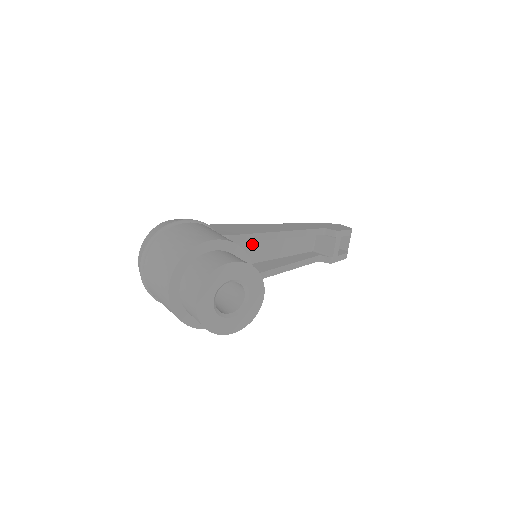
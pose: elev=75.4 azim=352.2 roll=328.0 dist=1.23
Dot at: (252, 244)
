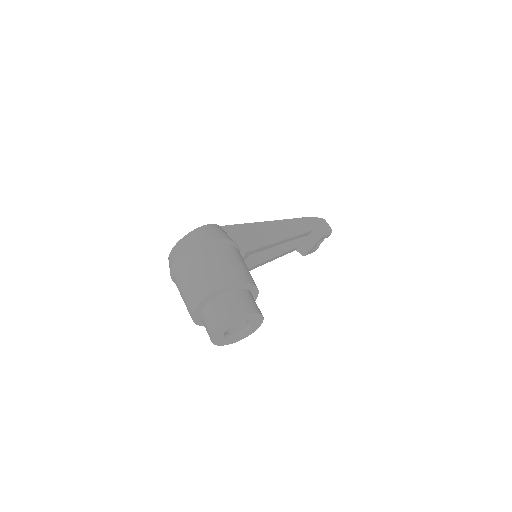
Dot at: occluded
